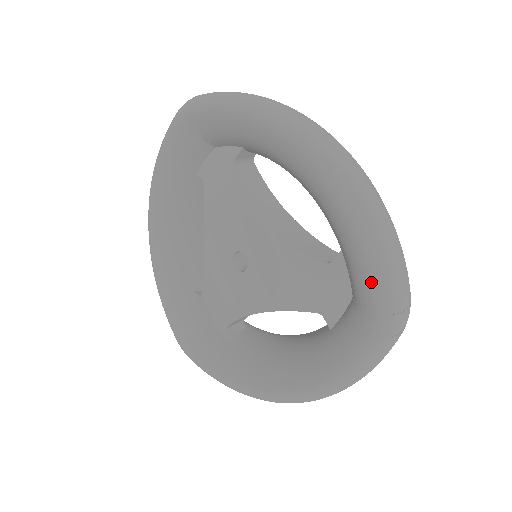
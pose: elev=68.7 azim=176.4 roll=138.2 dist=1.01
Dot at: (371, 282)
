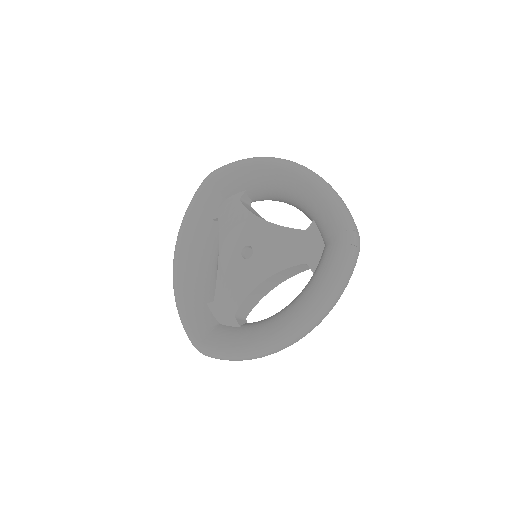
Dot at: (334, 215)
